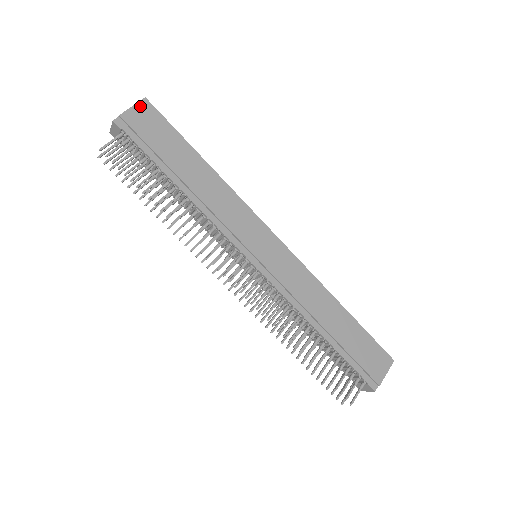
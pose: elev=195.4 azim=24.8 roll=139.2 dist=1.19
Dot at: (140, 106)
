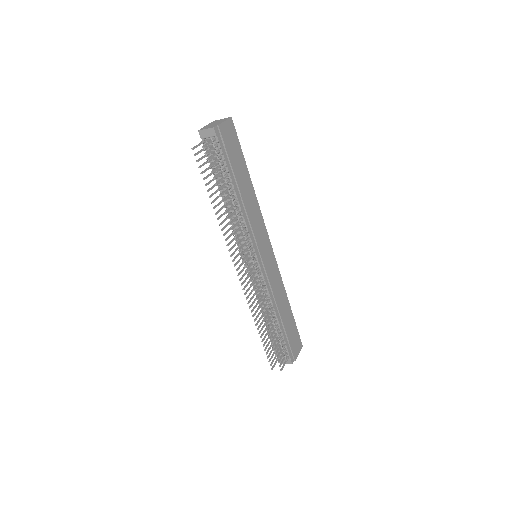
Dot at: (228, 123)
